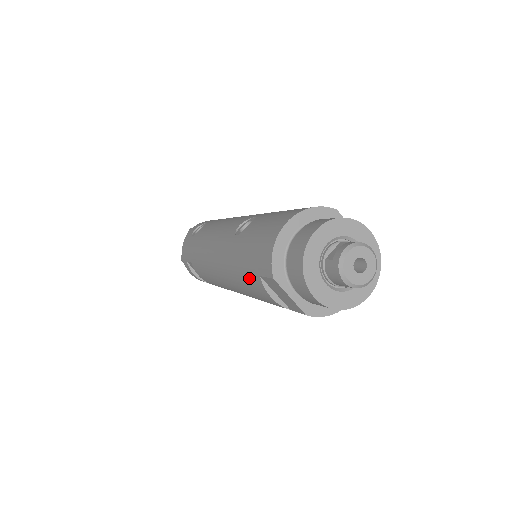
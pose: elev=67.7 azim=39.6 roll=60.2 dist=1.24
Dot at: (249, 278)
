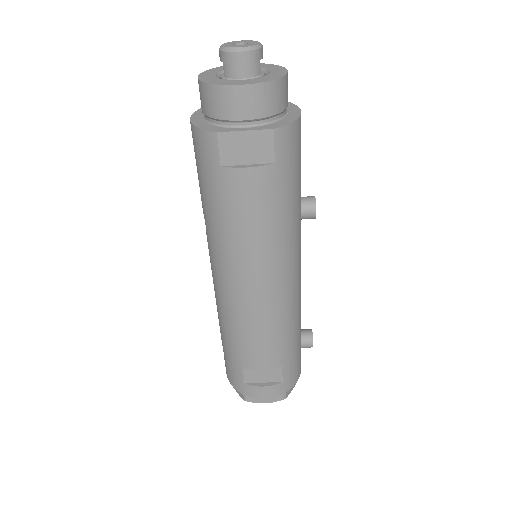
Dot at: (228, 199)
